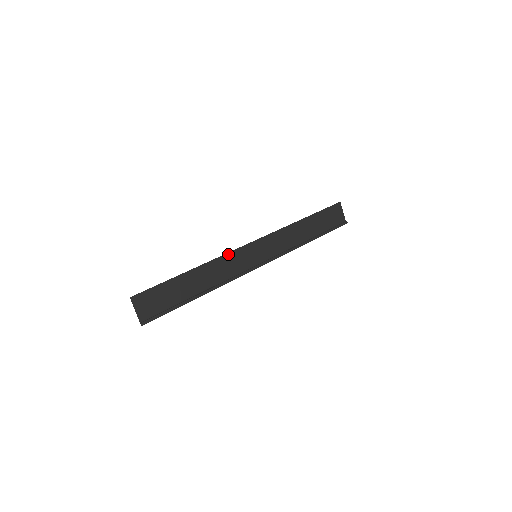
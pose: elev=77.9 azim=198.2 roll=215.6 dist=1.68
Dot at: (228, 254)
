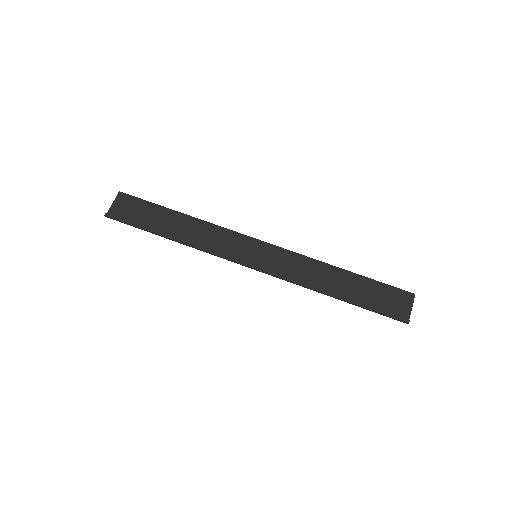
Dot at: (229, 231)
